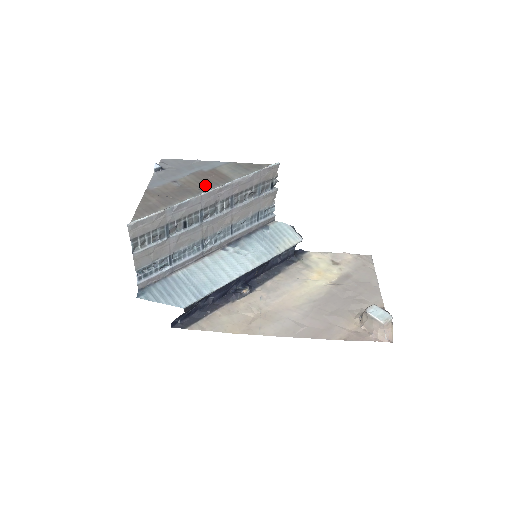
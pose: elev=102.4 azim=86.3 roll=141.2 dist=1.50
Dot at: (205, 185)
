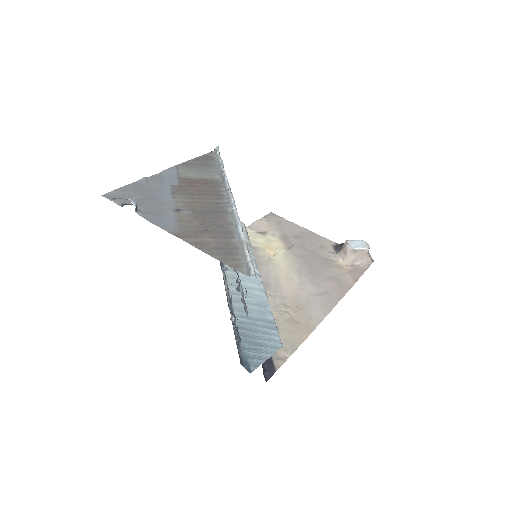
Dot at: (212, 197)
